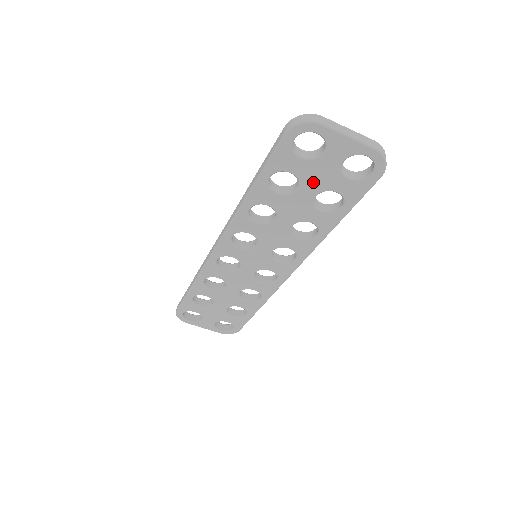
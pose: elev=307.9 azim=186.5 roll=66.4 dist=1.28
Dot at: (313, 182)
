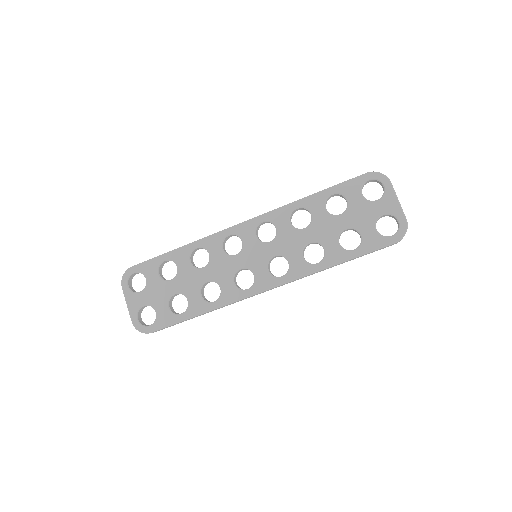
Dot at: (354, 216)
